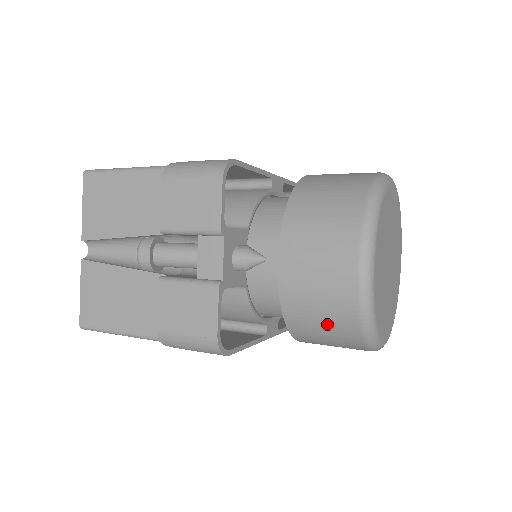
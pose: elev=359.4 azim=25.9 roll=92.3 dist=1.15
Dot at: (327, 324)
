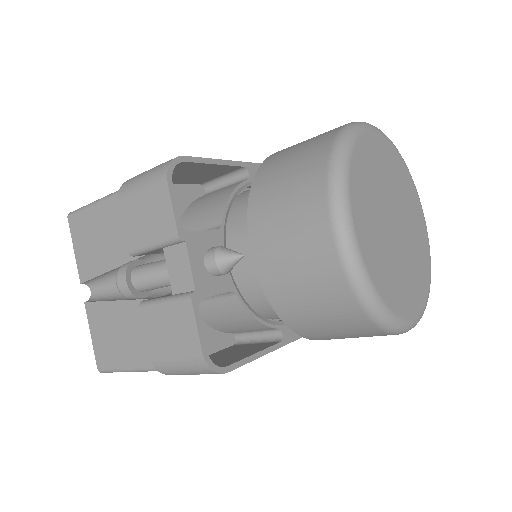
Dot at: (325, 313)
